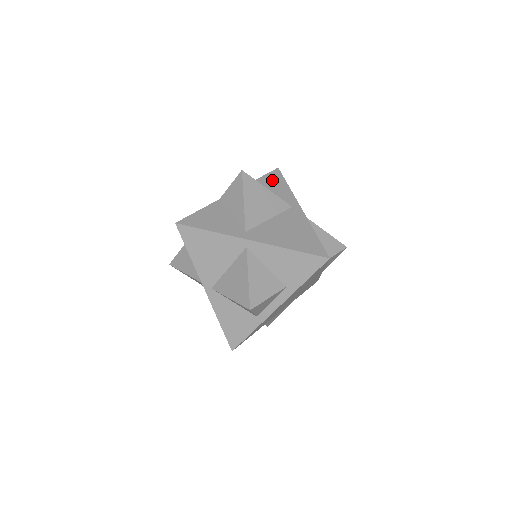
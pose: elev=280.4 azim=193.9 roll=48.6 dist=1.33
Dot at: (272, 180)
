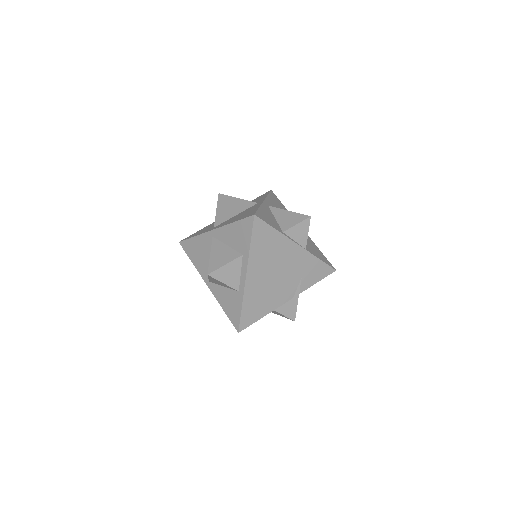
Dot at: (259, 197)
